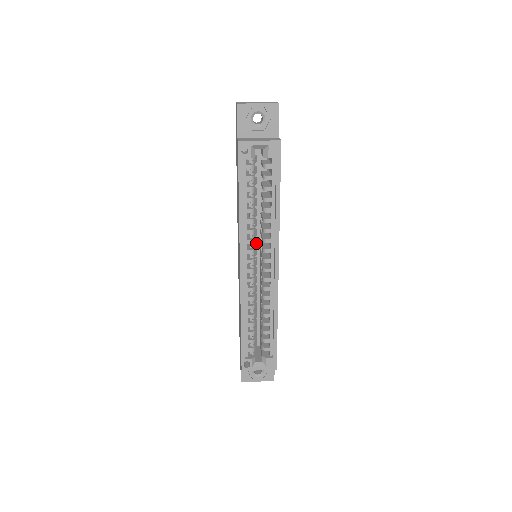
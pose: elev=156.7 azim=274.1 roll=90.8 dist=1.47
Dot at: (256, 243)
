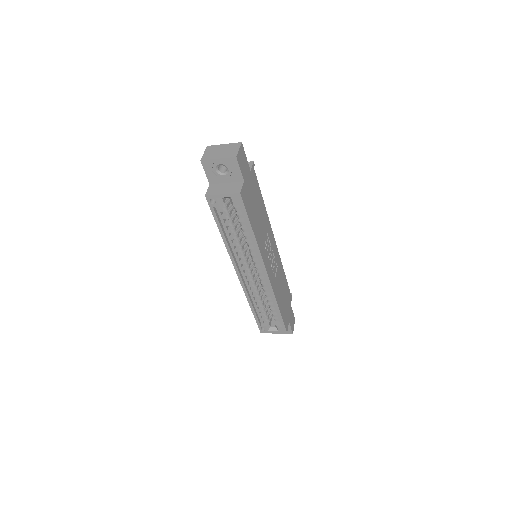
Dot at: (248, 254)
